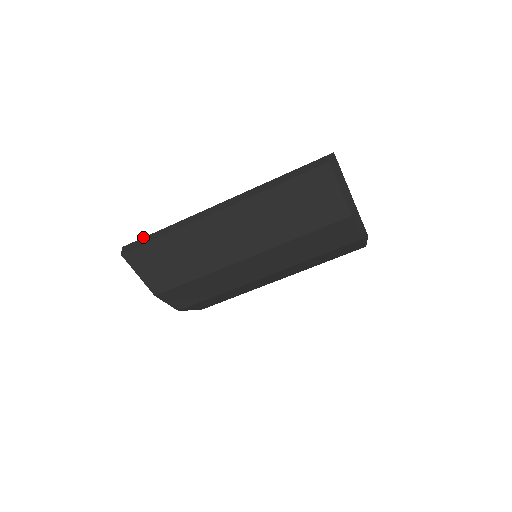
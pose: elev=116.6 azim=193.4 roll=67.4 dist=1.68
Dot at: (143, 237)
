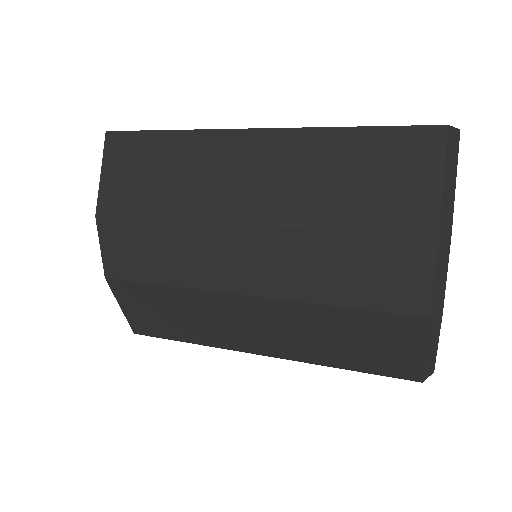
Dot at: occluded
